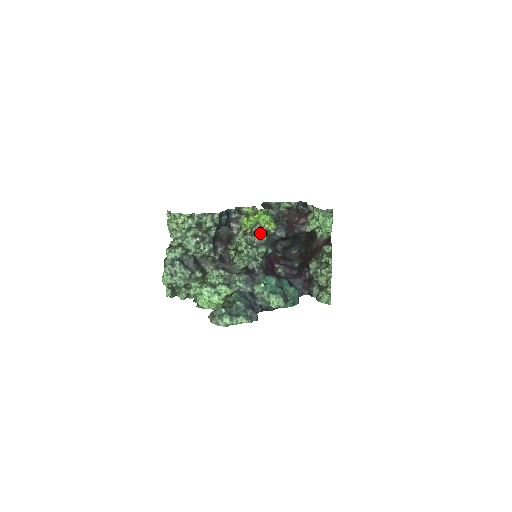
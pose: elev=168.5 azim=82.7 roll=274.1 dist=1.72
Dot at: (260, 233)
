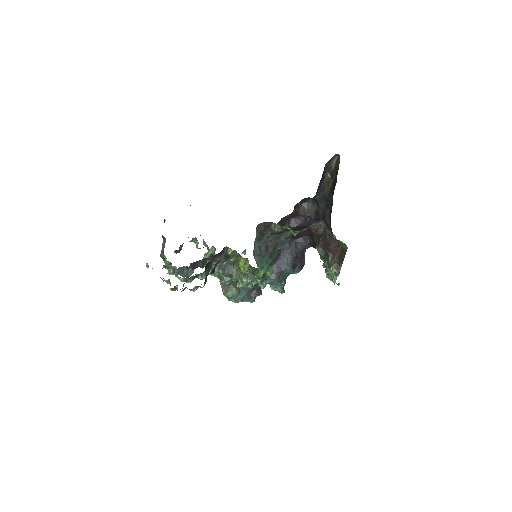
Dot at: (254, 277)
